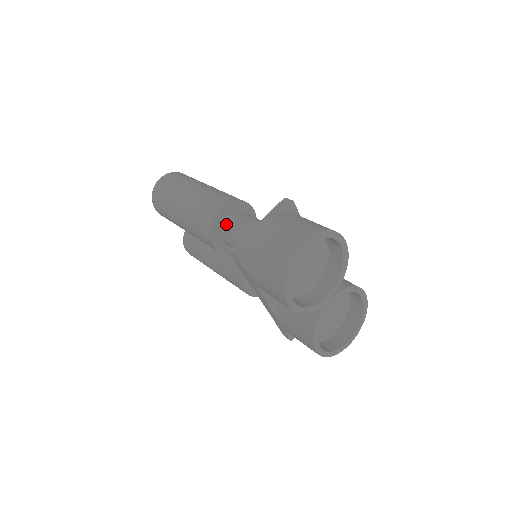
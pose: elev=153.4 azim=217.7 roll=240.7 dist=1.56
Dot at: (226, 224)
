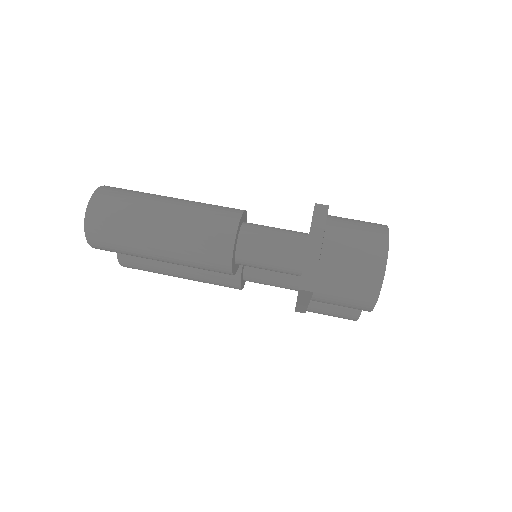
Dot at: (245, 248)
